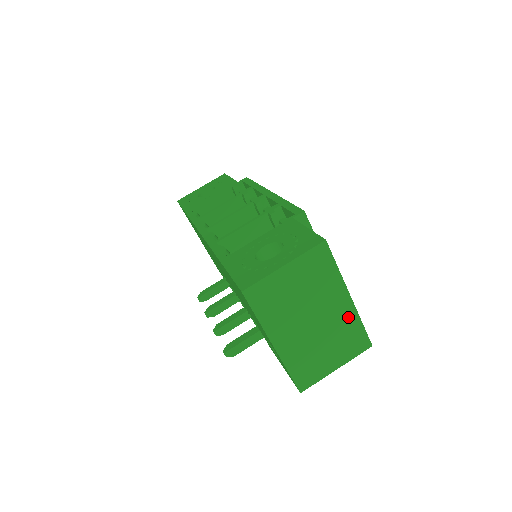
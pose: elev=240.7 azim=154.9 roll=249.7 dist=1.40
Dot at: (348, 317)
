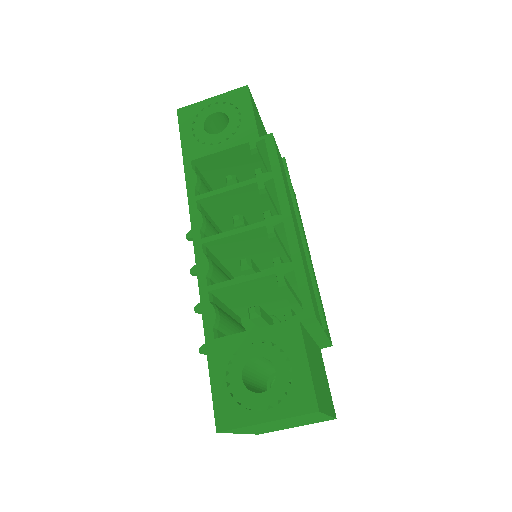
Dot at: (321, 419)
